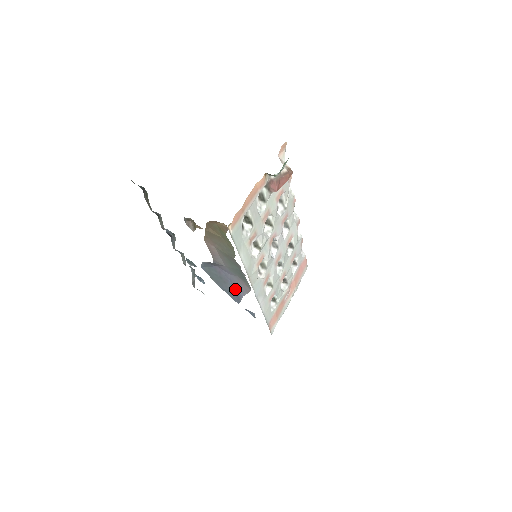
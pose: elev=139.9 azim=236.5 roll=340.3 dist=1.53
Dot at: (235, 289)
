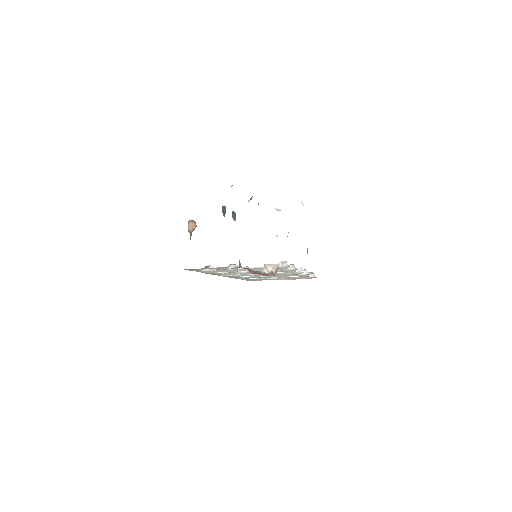
Dot at: occluded
